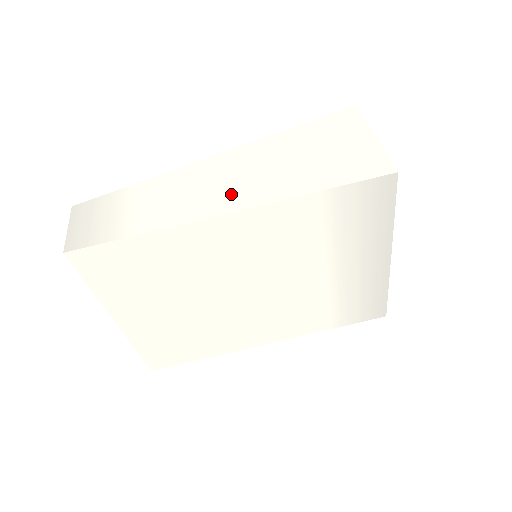
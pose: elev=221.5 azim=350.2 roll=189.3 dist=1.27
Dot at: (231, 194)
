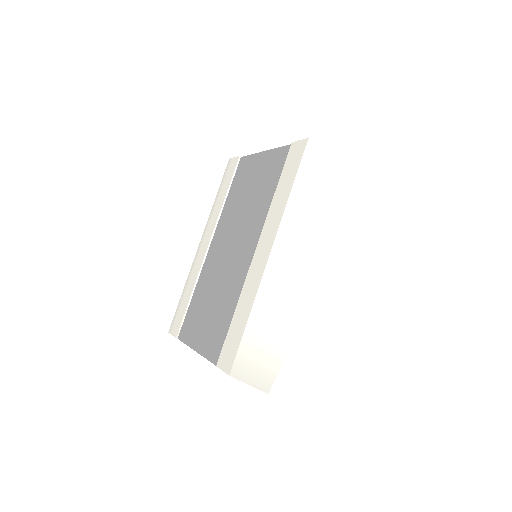
Dot at: (310, 276)
